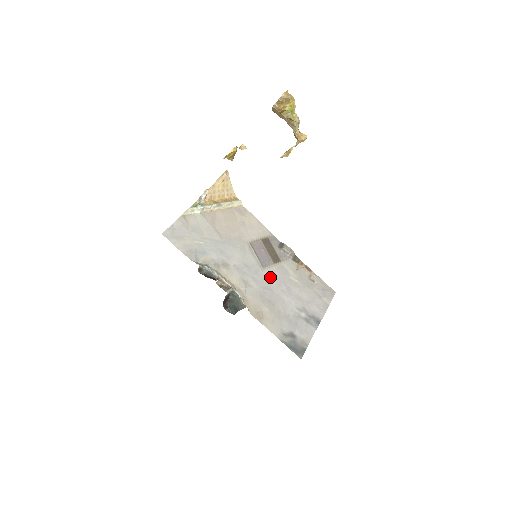
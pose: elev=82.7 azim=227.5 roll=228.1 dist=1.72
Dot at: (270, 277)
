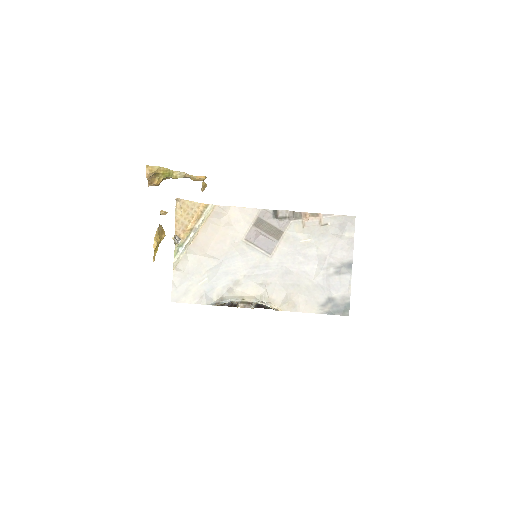
Dot at: (282, 259)
